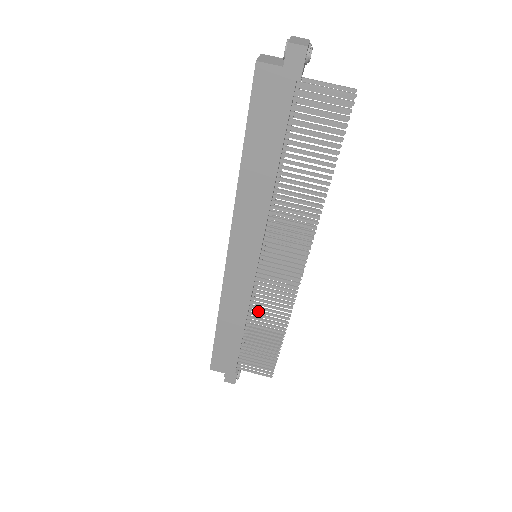
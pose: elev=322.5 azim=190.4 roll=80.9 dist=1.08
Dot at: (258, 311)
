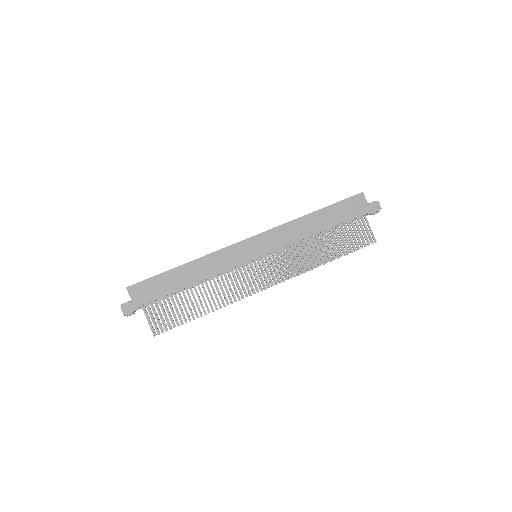
Dot at: (216, 283)
